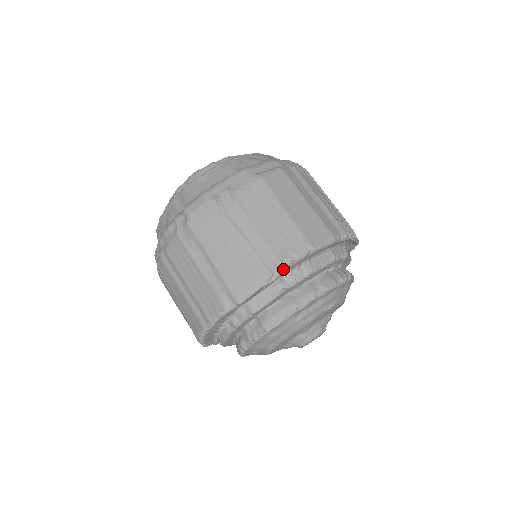
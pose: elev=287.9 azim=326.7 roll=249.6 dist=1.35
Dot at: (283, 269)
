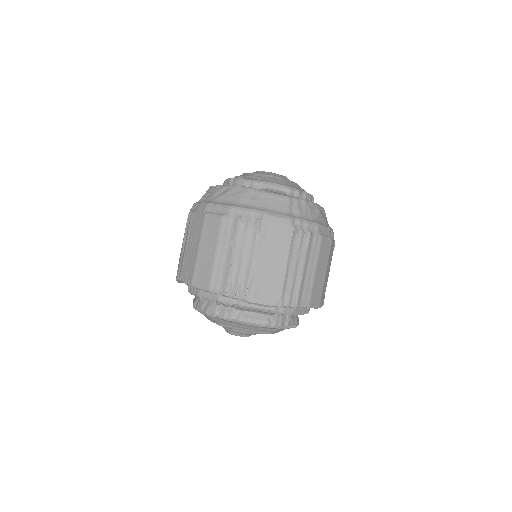
Dot at: (182, 282)
